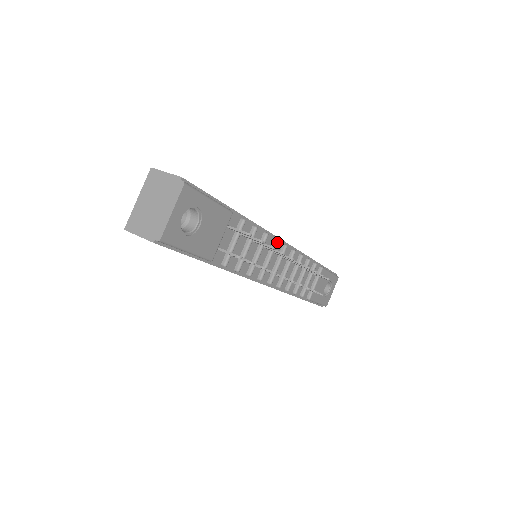
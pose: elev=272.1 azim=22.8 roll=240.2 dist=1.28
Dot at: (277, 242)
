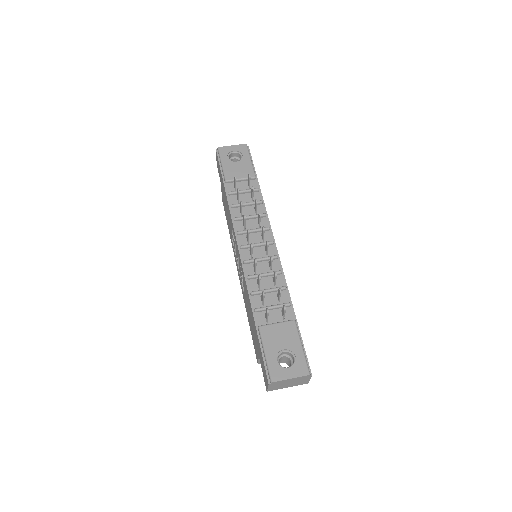
Dot at: (268, 227)
